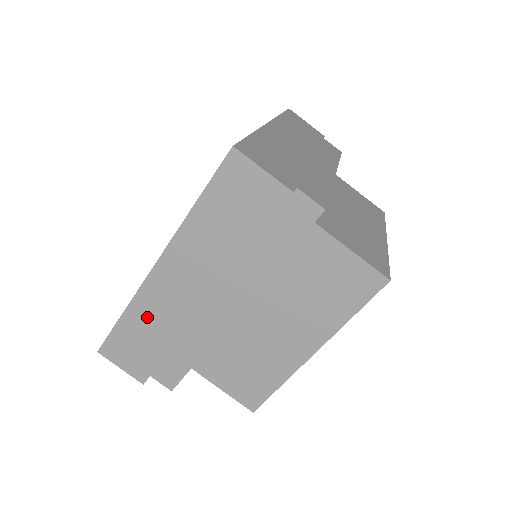
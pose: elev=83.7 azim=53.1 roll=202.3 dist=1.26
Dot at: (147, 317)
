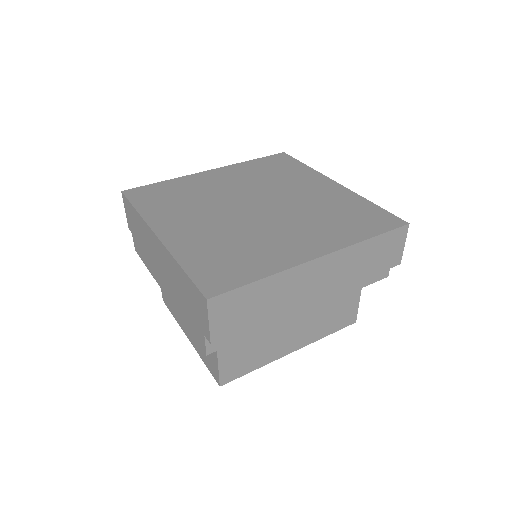
Dot at: (276, 290)
